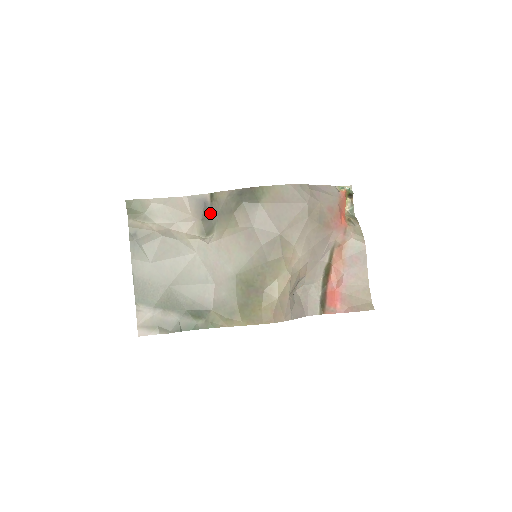
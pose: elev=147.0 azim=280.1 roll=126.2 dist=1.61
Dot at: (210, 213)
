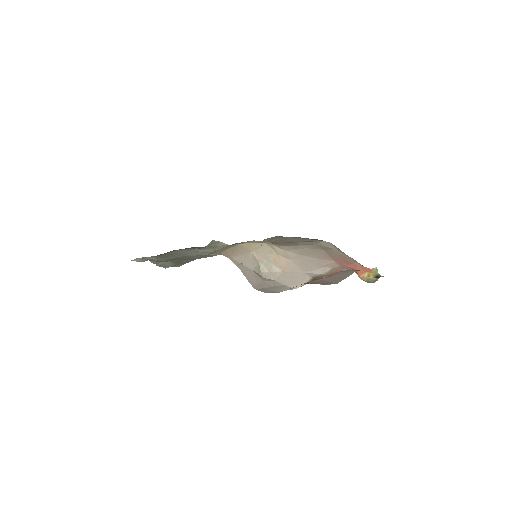
Dot at: occluded
